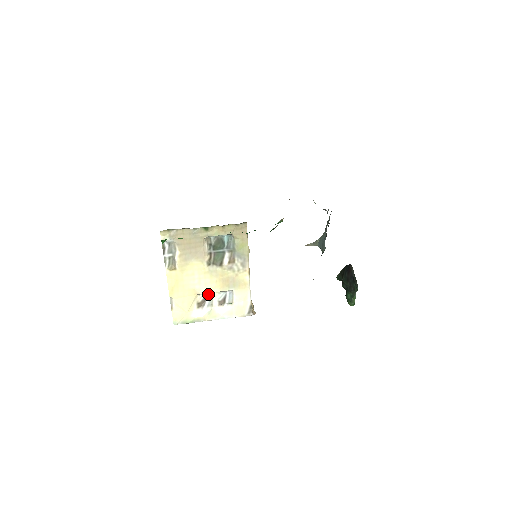
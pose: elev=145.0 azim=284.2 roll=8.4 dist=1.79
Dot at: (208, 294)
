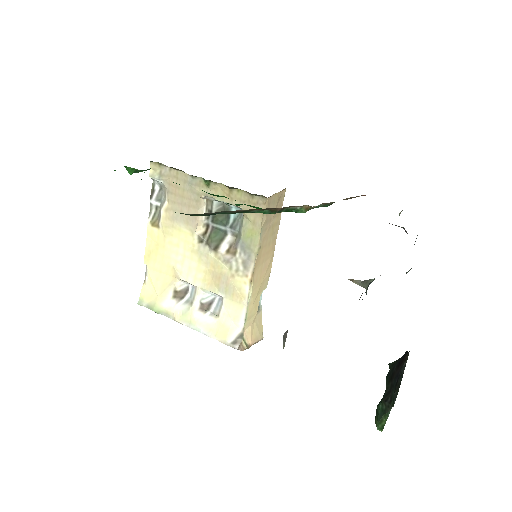
Dot at: (192, 285)
